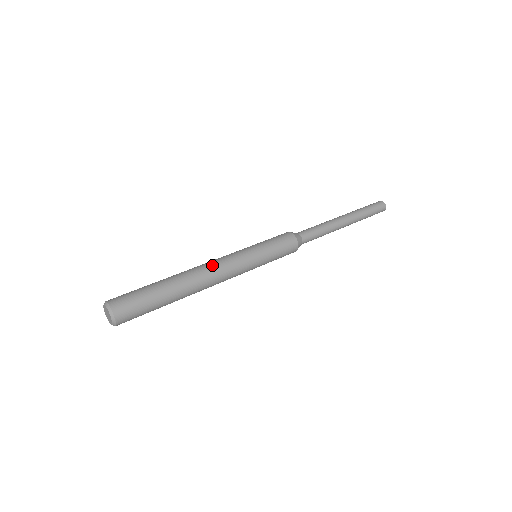
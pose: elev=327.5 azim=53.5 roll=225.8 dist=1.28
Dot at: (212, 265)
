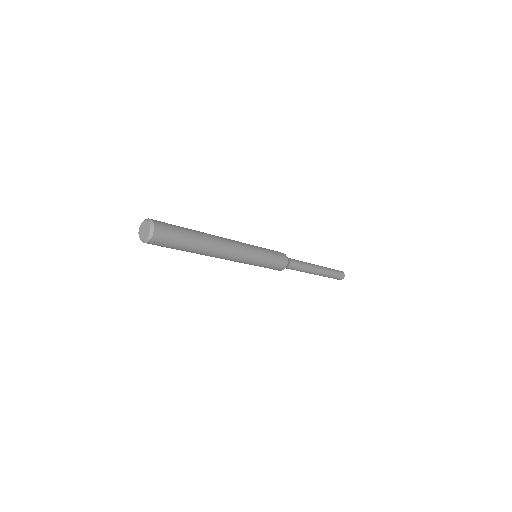
Dot at: occluded
